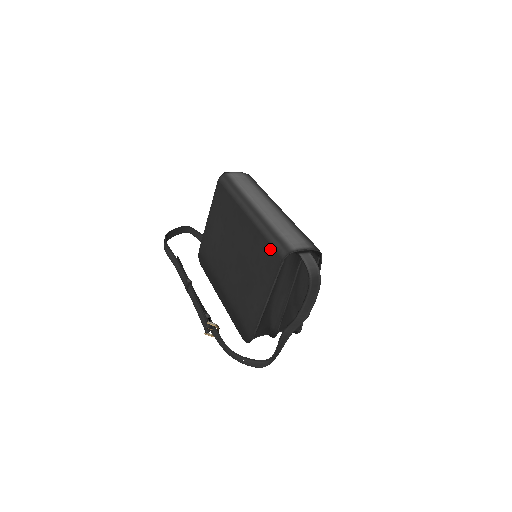
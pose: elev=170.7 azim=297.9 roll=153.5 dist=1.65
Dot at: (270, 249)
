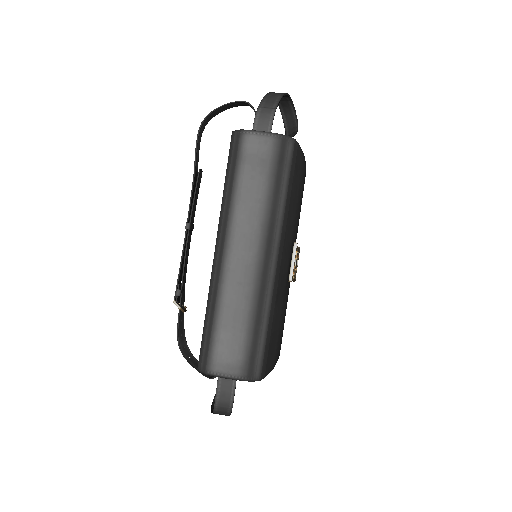
Dot at: (202, 336)
